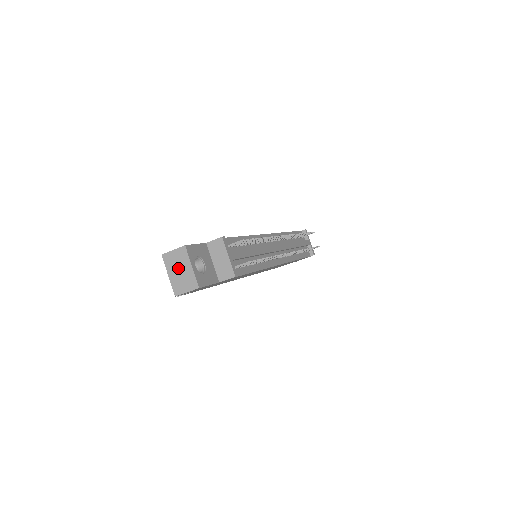
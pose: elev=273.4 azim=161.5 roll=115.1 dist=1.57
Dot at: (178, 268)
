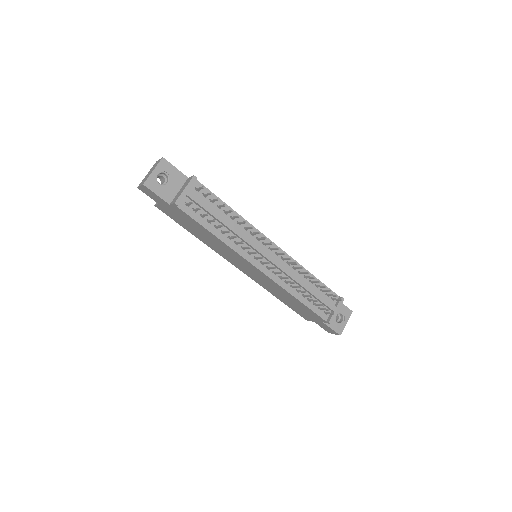
Dot at: (151, 170)
